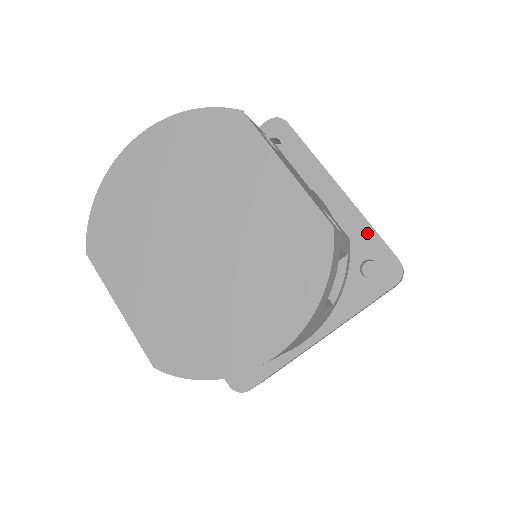
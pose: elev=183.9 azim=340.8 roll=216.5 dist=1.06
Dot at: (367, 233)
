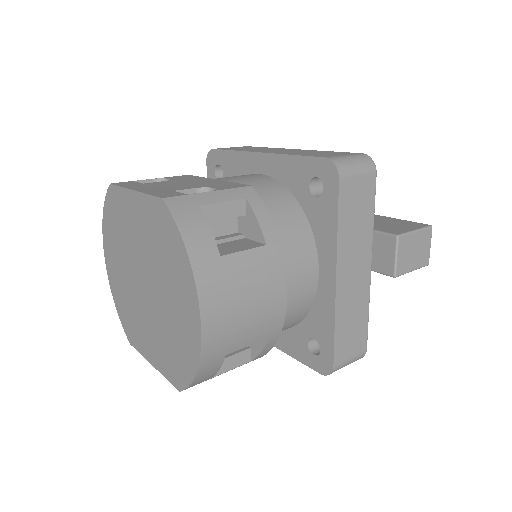
Dot at: (295, 163)
